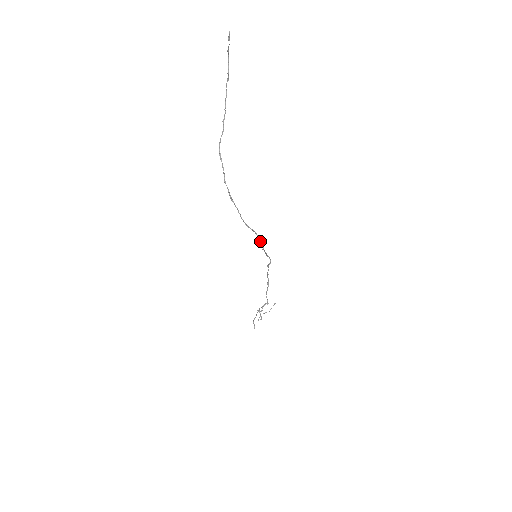
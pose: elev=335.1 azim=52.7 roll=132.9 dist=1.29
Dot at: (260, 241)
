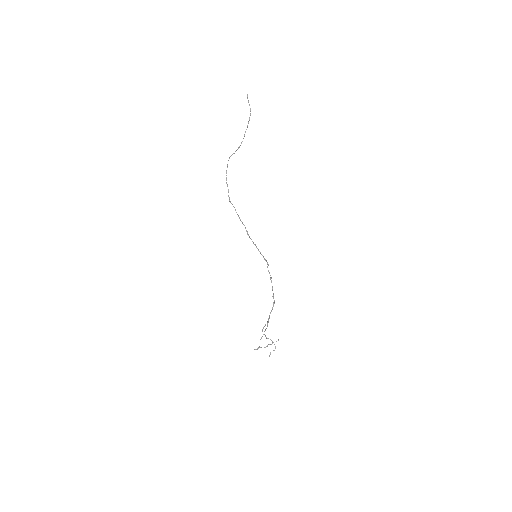
Dot at: (240, 220)
